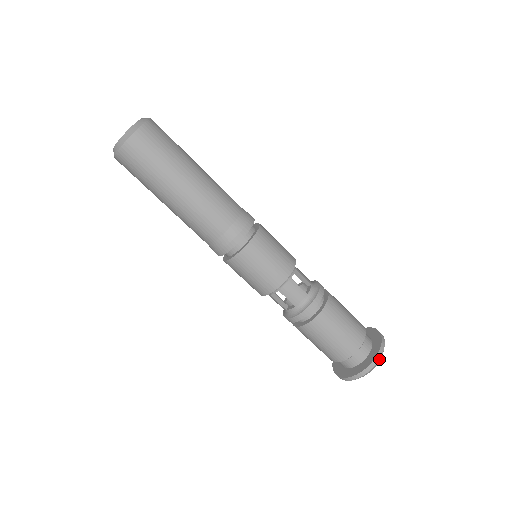
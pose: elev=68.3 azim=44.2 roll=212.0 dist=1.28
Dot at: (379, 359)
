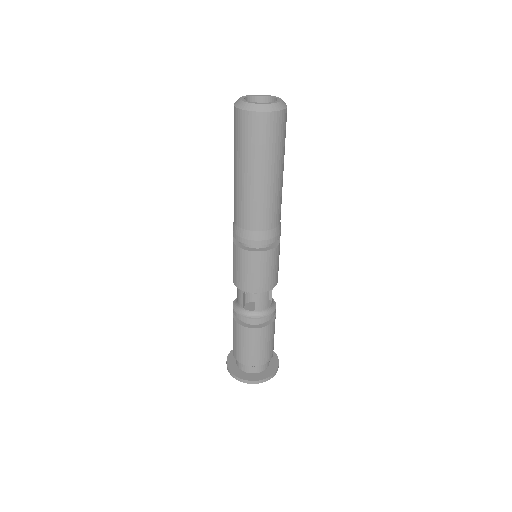
Dot at: (272, 377)
